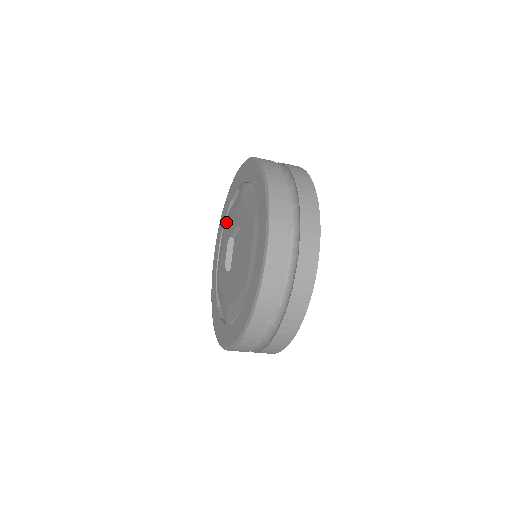
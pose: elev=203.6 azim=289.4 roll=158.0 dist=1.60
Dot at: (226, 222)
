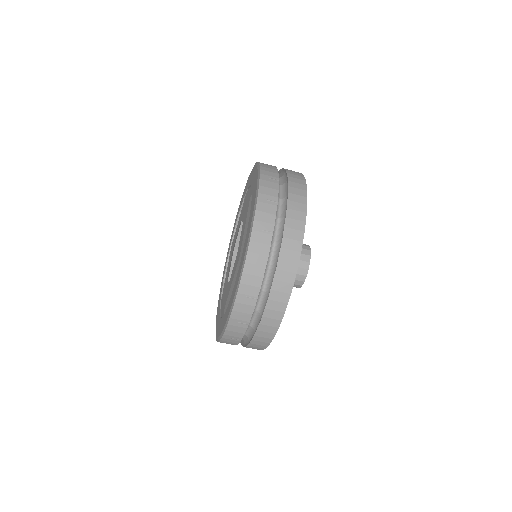
Dot at: occluded
